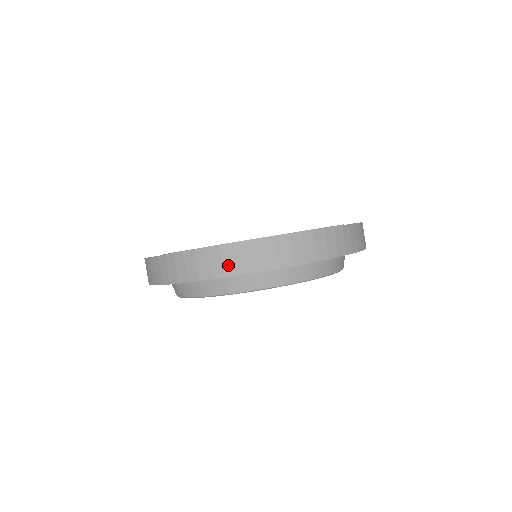
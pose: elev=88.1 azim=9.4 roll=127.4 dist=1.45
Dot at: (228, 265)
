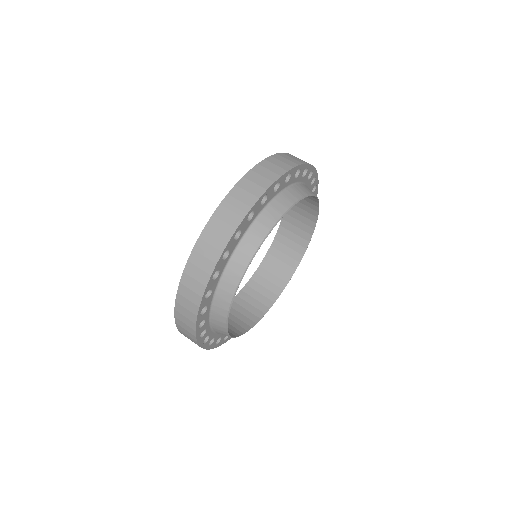
Dot at: (205, 265)
